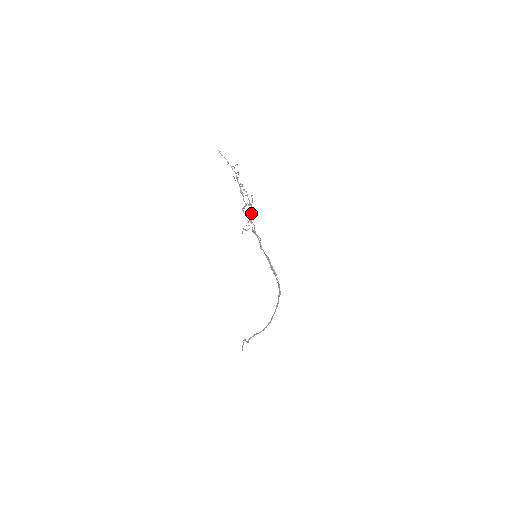
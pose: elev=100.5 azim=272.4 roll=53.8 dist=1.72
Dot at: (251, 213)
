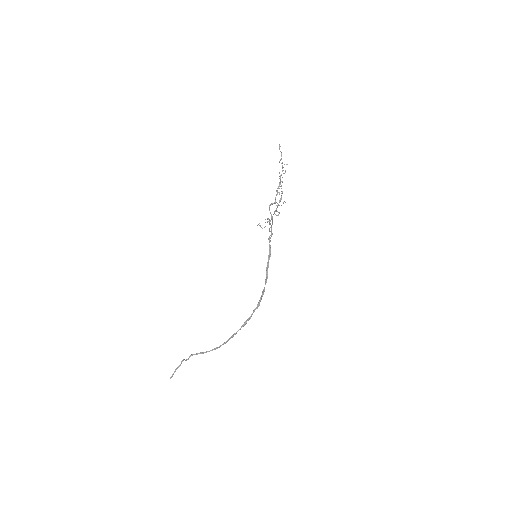
Dot at: occluded
